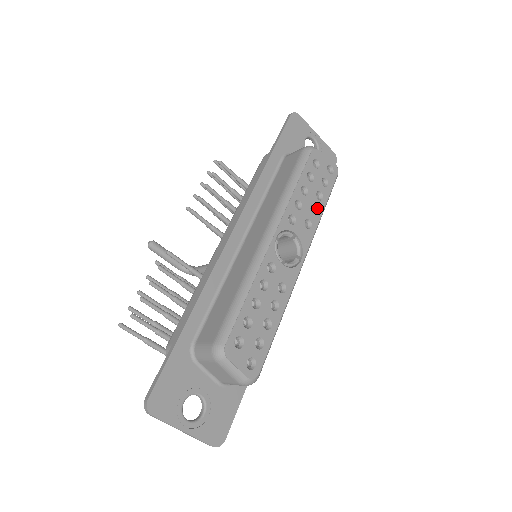
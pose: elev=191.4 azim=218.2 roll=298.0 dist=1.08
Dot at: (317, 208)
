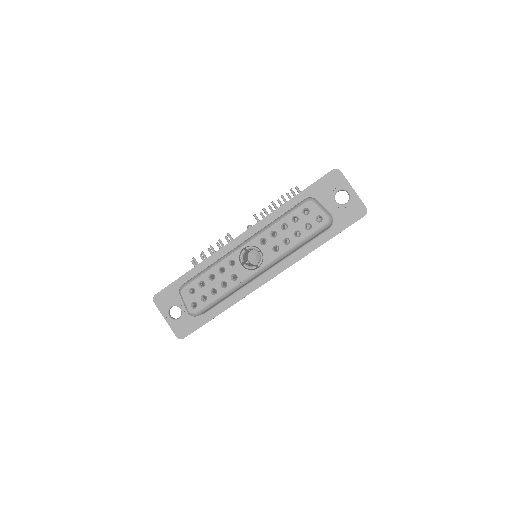
Dot at: (290, 241)
